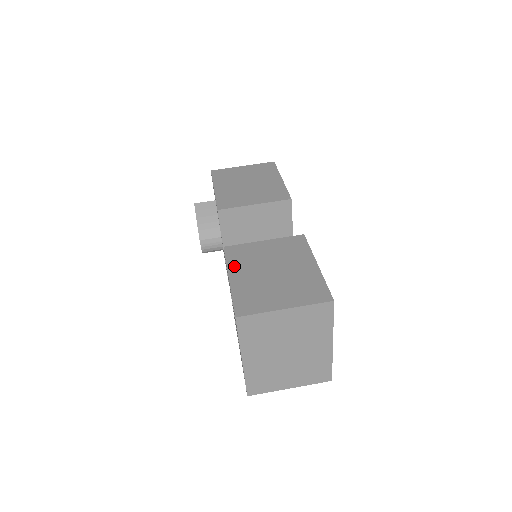
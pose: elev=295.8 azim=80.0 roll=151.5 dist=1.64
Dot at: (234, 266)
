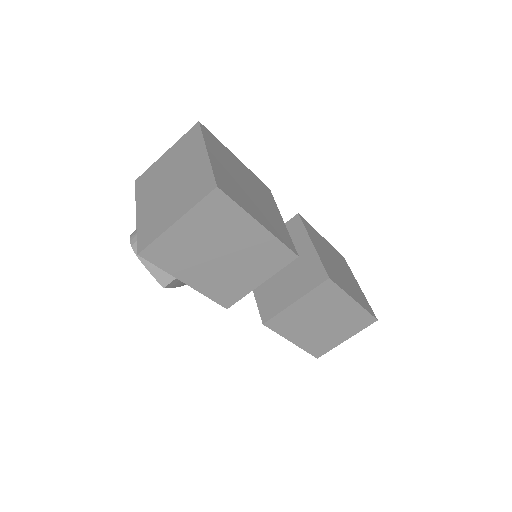
Dot at: (288, 334)
